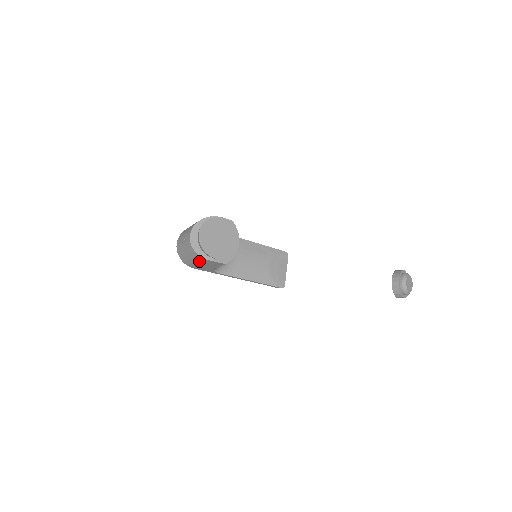
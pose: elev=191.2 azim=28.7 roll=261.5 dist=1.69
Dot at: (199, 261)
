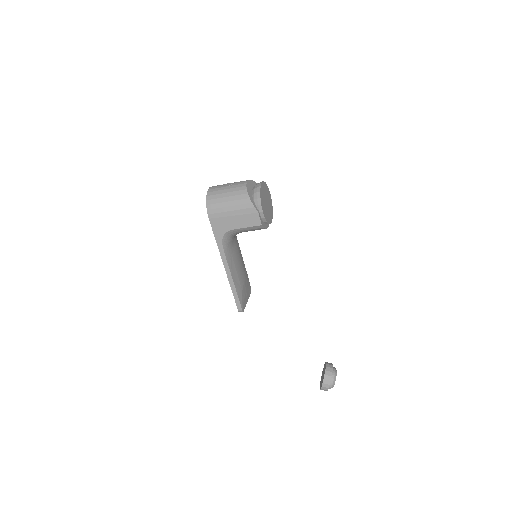
Dot at: (238, 207)
